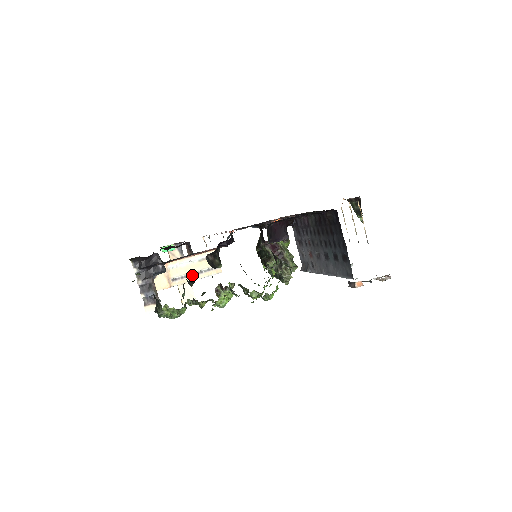
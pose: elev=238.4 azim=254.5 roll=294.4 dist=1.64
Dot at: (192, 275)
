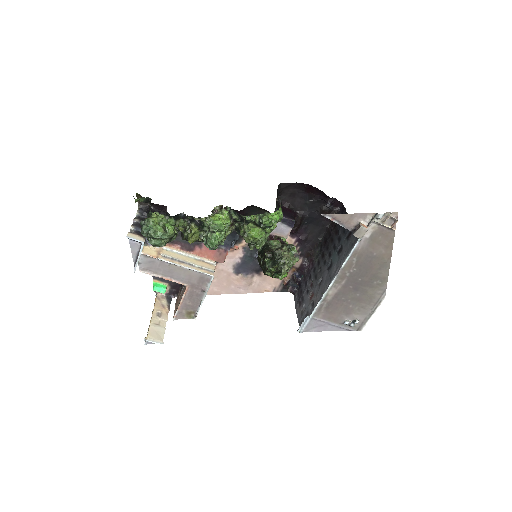
Dot at: (183, 262)
